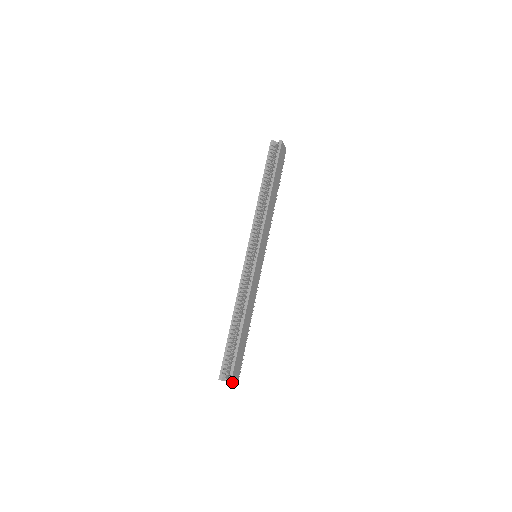
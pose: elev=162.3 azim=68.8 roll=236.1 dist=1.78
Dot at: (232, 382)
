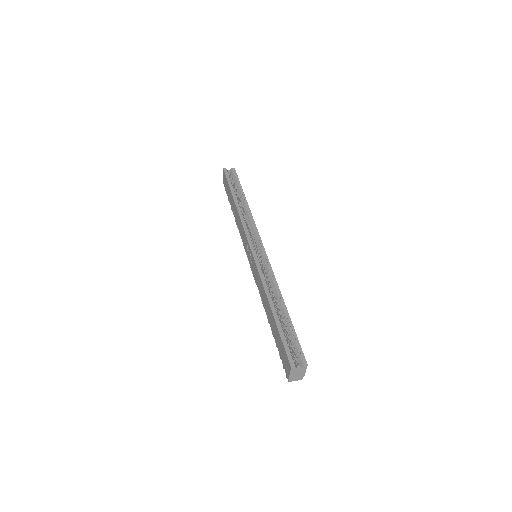
Dot at: (306, 367)
